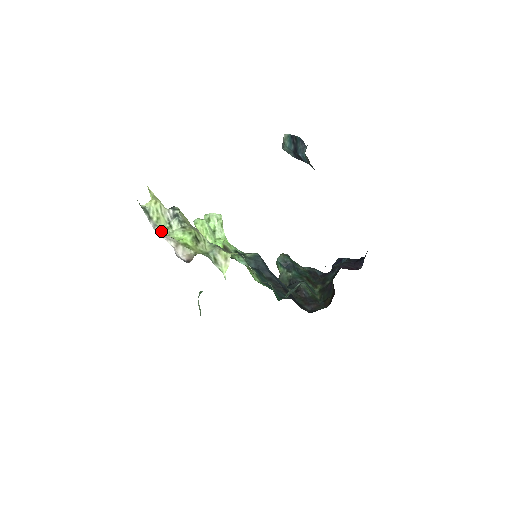
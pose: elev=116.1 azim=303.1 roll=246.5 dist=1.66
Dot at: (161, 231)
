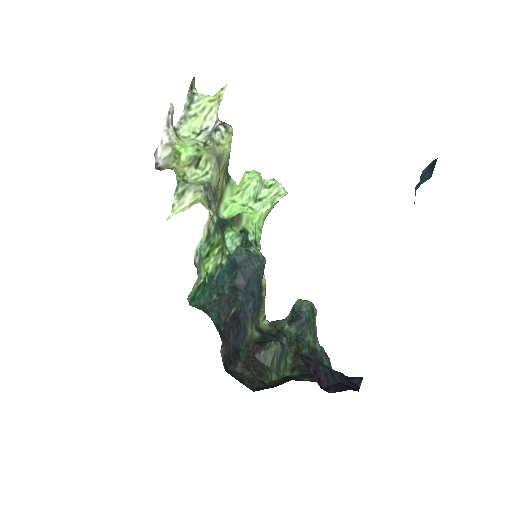
Dot at: (183, 127)
